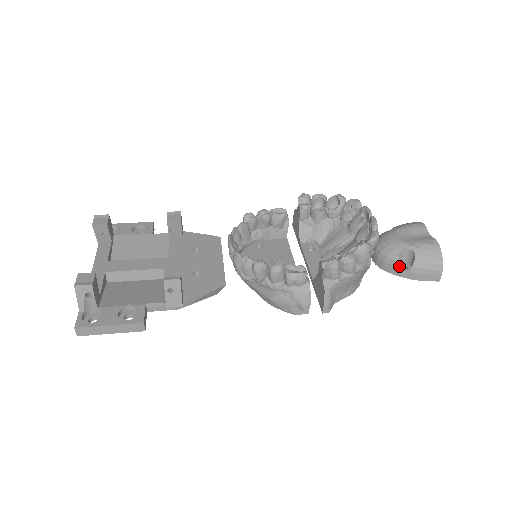
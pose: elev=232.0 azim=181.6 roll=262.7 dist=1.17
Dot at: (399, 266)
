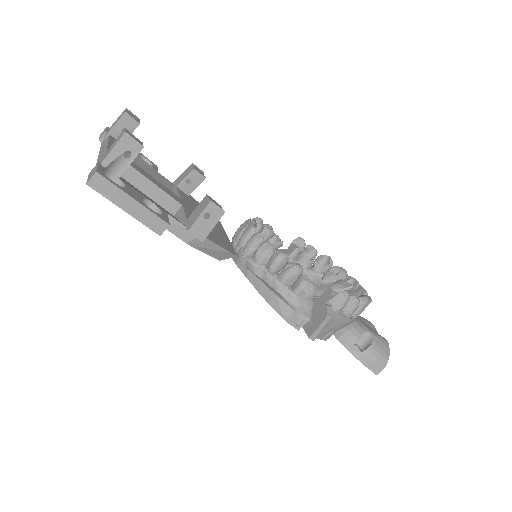
Dot at: (354, 344)
